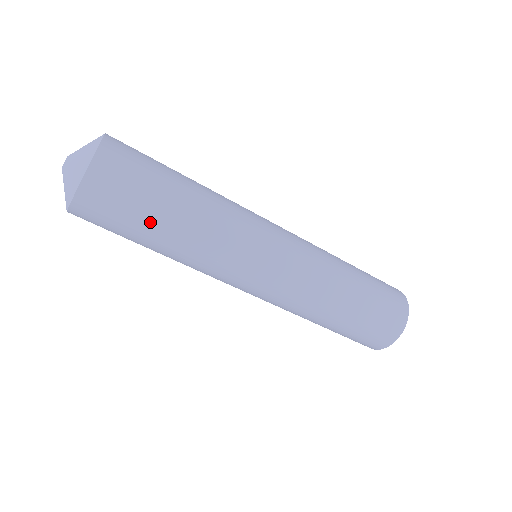
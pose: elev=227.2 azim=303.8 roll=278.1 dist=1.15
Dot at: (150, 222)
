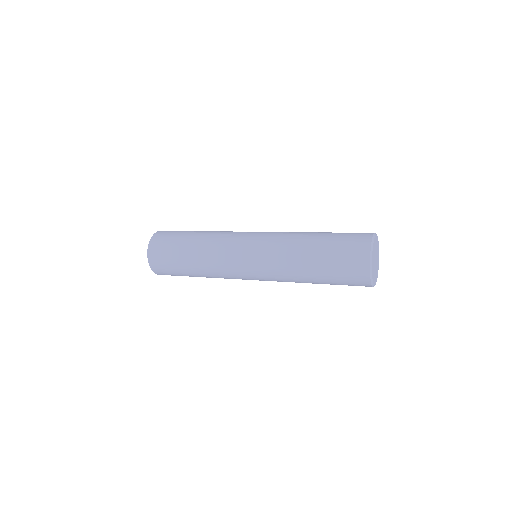
Dot at: (185, 273)
